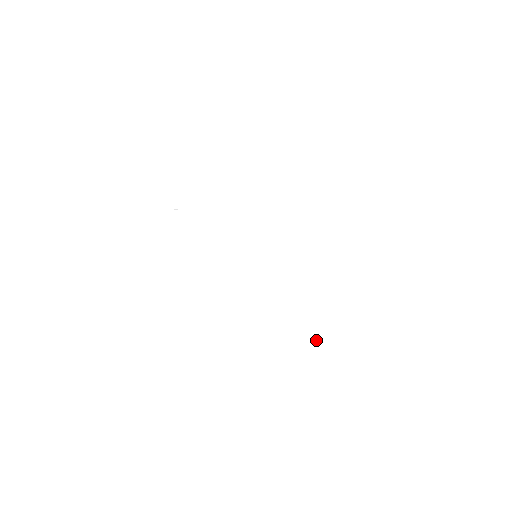
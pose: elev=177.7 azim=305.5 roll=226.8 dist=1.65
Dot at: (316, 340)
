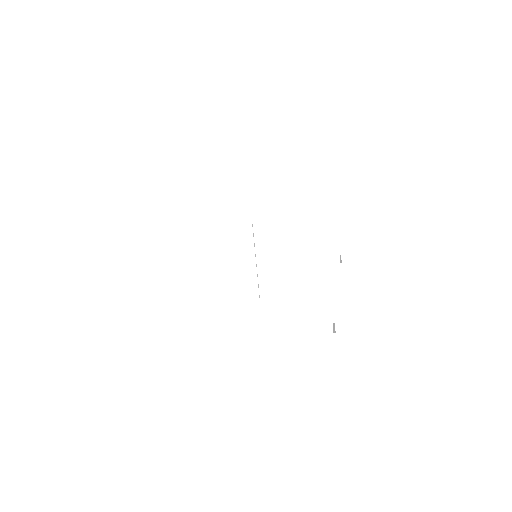
Dot at: (259, 135)
